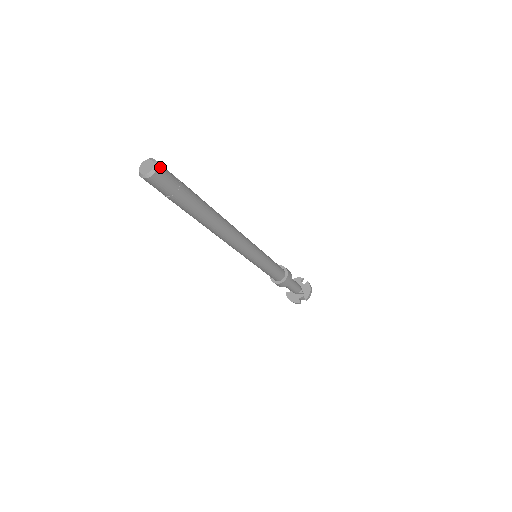
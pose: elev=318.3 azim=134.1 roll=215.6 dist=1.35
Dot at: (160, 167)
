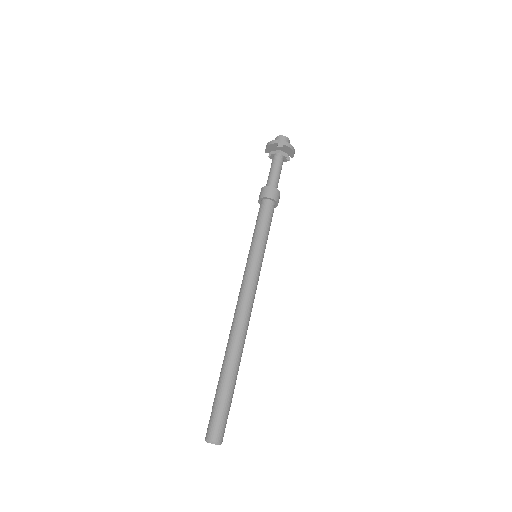
Dot at: (220, 439)
